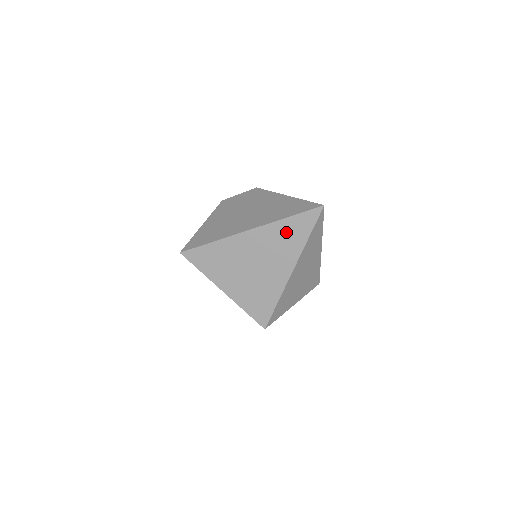
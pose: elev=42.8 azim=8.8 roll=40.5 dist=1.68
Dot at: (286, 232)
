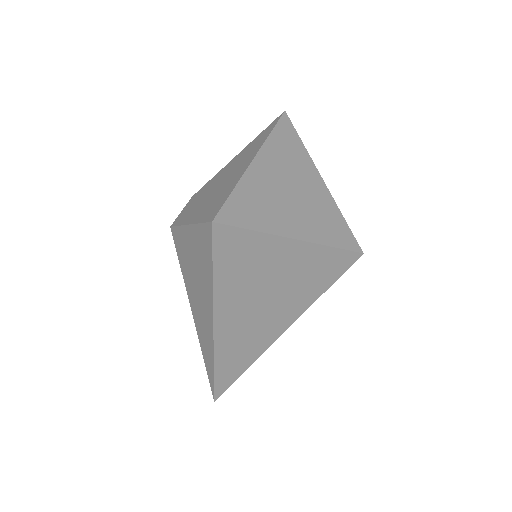
Dot at: (283, 144)
